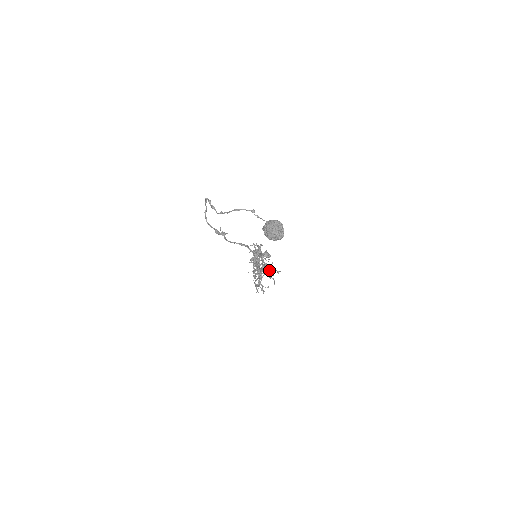
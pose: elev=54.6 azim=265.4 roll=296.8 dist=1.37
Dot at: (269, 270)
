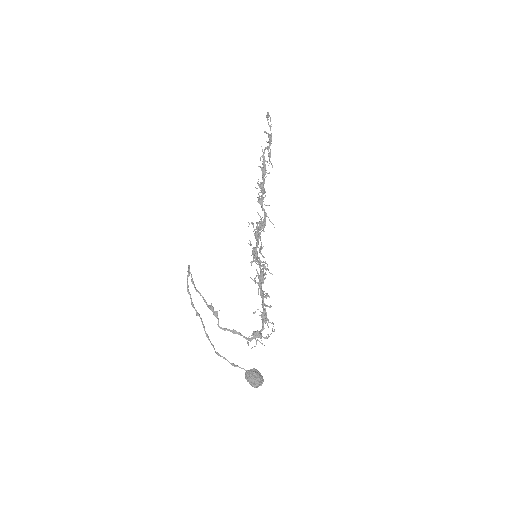
Dot at: (266, 320)
